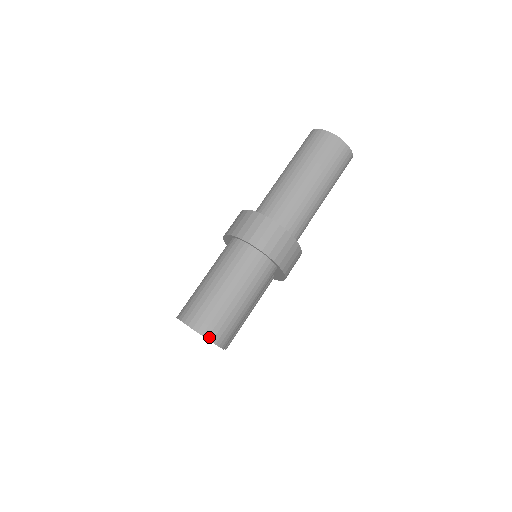
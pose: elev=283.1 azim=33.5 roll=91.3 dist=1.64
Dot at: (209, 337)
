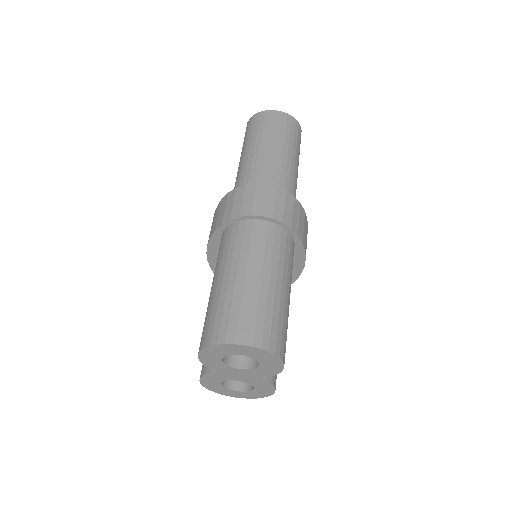
Dot at: (263, 346)
